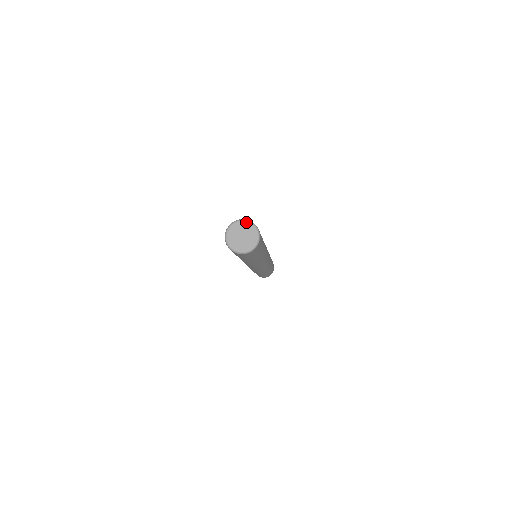
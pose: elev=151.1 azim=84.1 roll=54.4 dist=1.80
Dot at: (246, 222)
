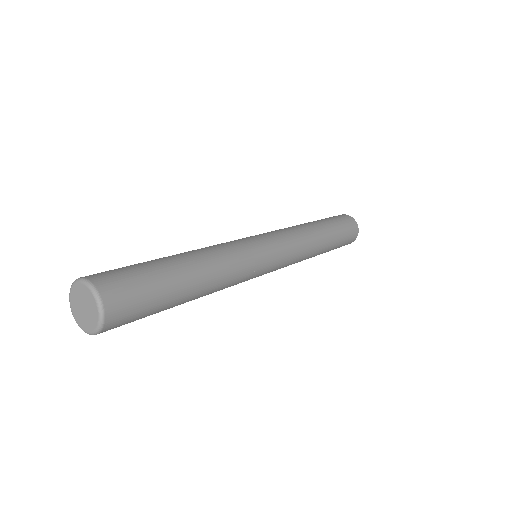
Dot at: (92, 294)
